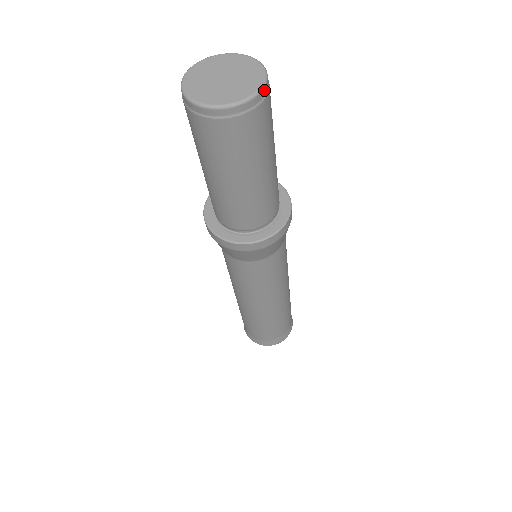
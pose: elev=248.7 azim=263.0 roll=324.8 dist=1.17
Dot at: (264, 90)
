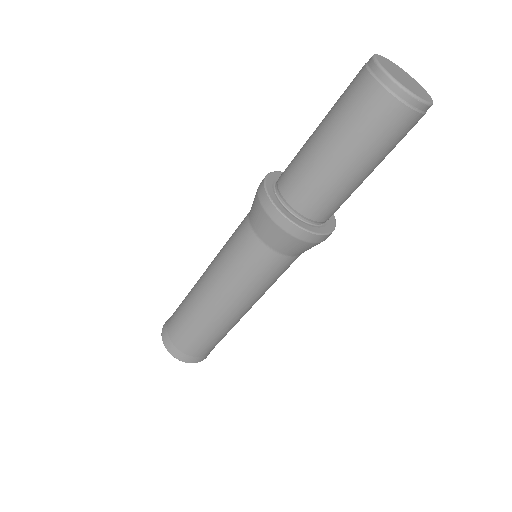
Dot at: occluded
